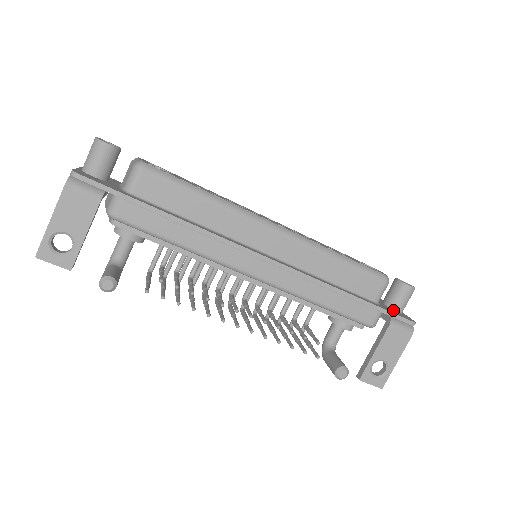
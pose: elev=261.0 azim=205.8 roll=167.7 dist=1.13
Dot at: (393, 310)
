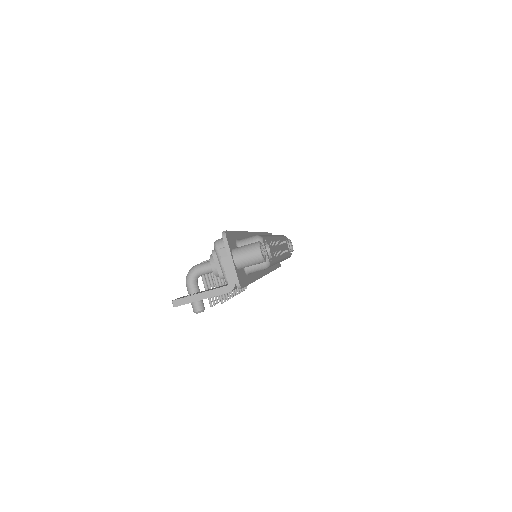
Dot at: occluded
